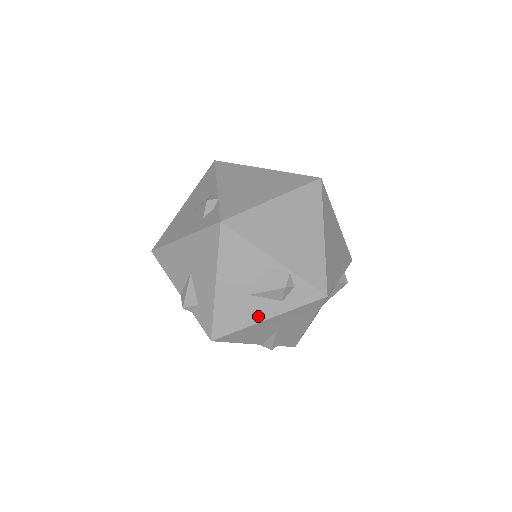
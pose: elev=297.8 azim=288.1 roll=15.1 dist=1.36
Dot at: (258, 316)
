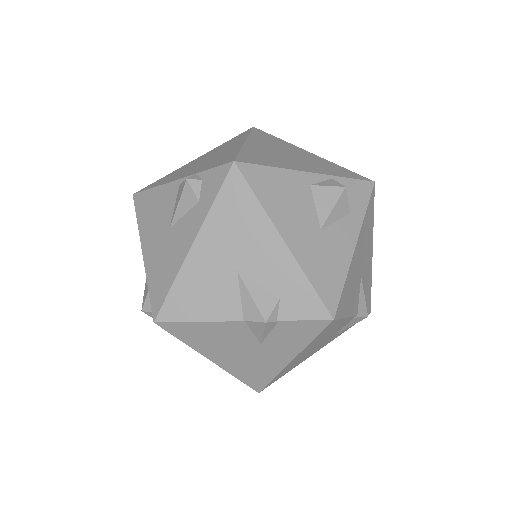
Dot at: (346, 248)
